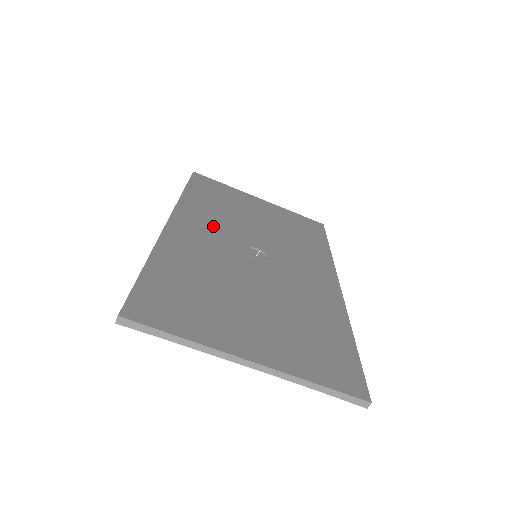
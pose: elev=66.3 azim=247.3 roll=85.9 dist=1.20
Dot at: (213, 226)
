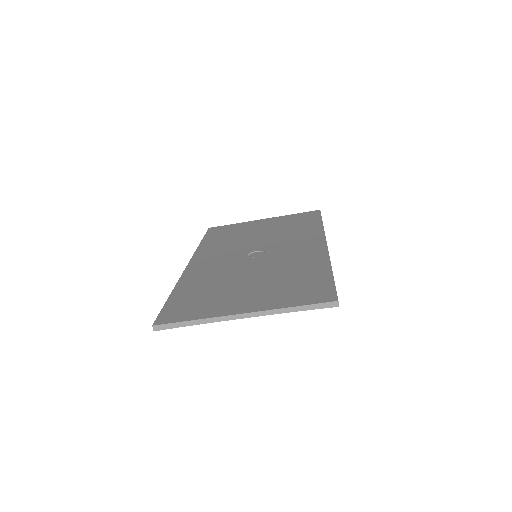
Dot at: (222, 253)
